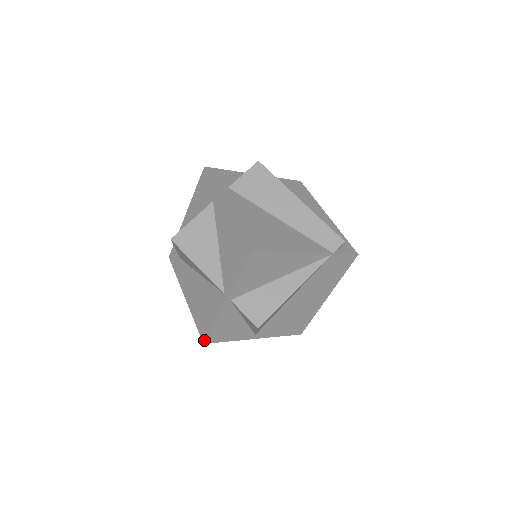
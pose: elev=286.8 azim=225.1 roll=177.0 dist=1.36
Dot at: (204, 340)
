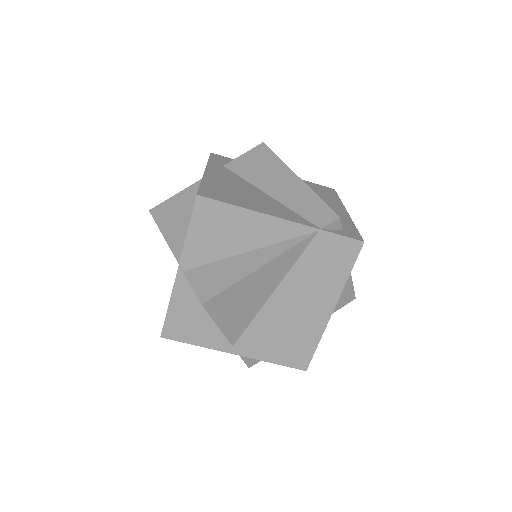
Dot at: (161, 332)
